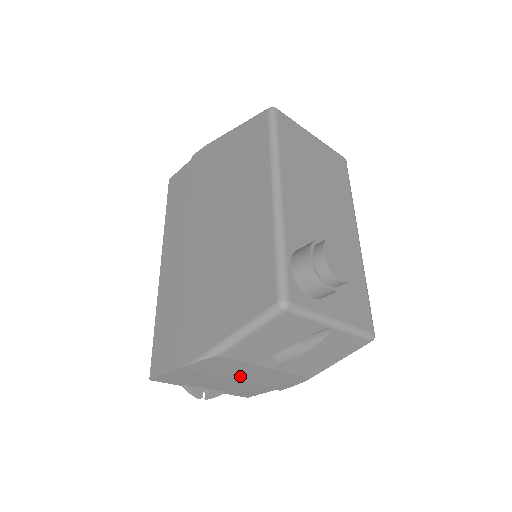
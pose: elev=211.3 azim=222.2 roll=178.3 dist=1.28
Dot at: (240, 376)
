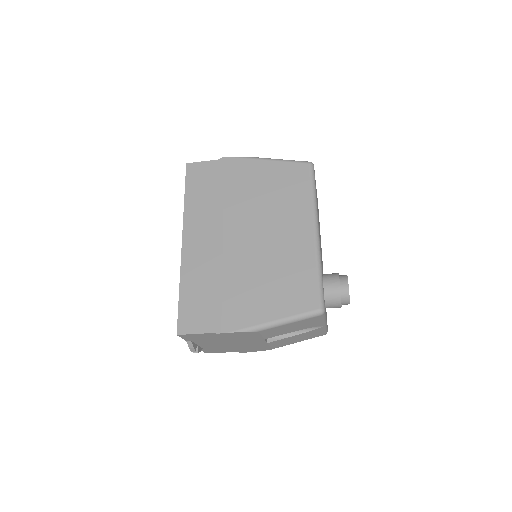
Dot at: (240, 342)
